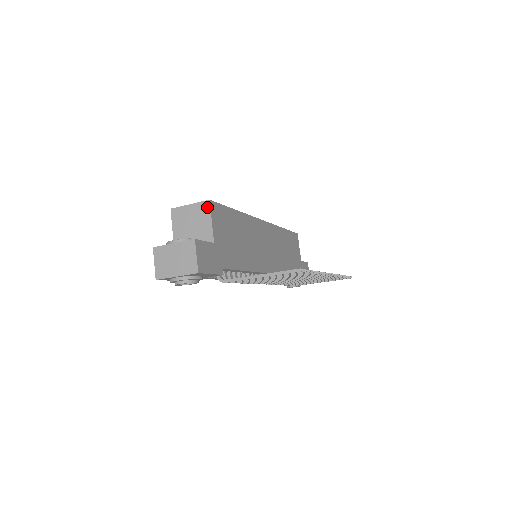
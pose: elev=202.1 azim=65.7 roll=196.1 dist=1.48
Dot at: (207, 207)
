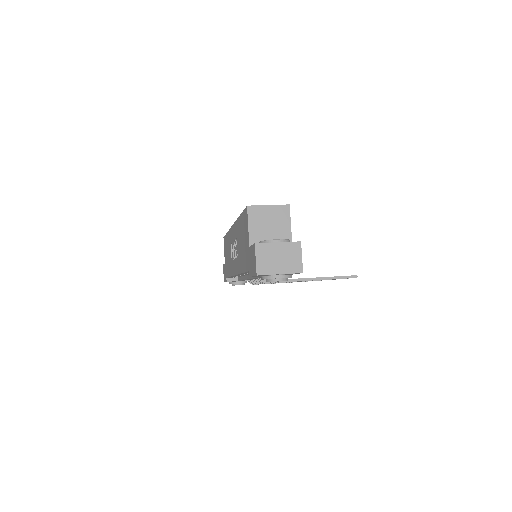
Dot at: (287, 211)
